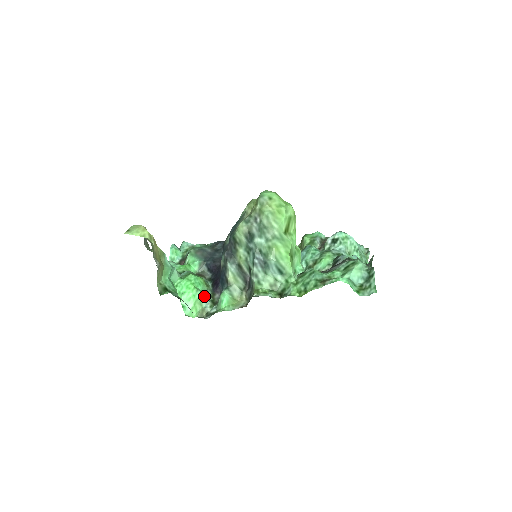
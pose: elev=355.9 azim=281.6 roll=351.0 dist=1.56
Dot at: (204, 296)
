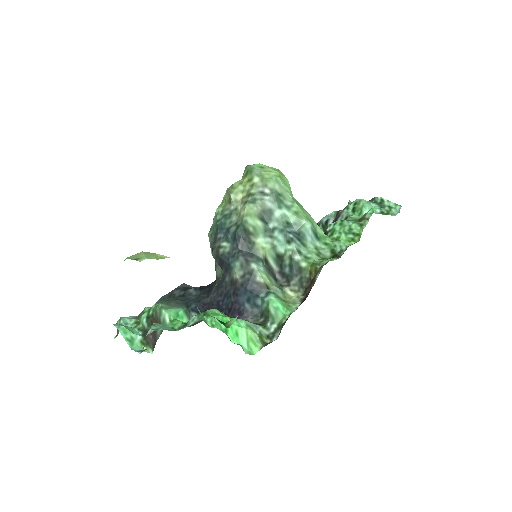
Dot at: (247, 321)
